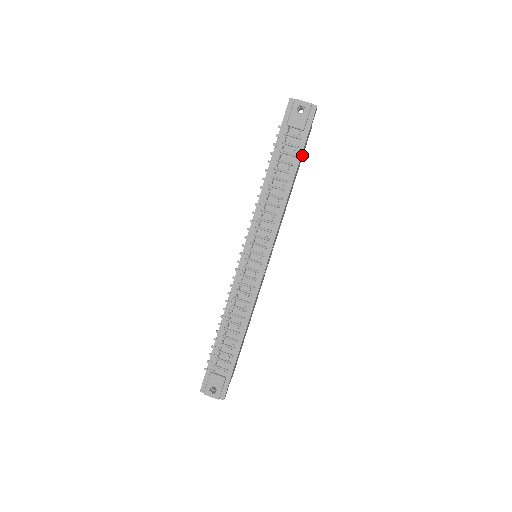
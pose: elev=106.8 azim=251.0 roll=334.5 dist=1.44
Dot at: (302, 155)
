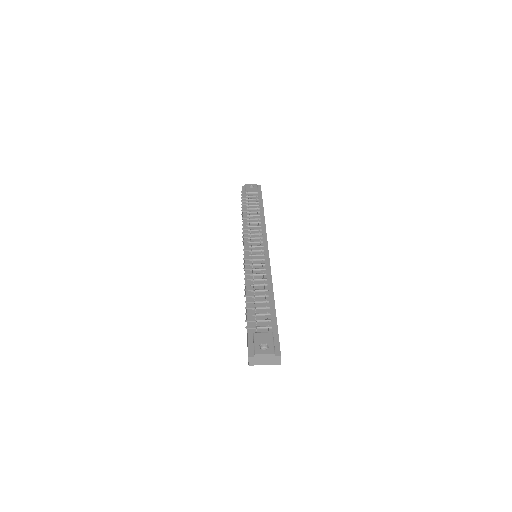
Dot at: occluded
